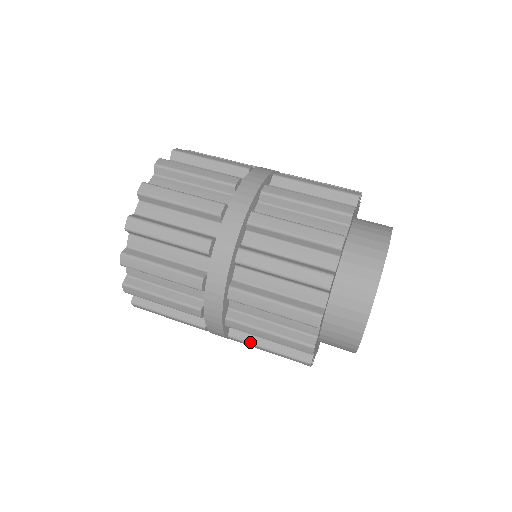
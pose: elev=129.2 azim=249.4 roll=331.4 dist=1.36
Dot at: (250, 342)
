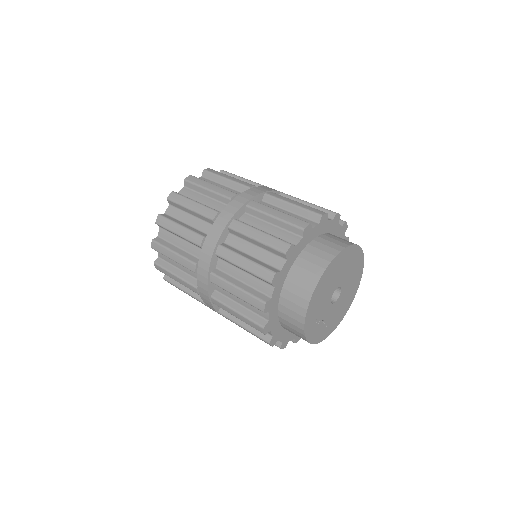
Dot at: (232, 319)
